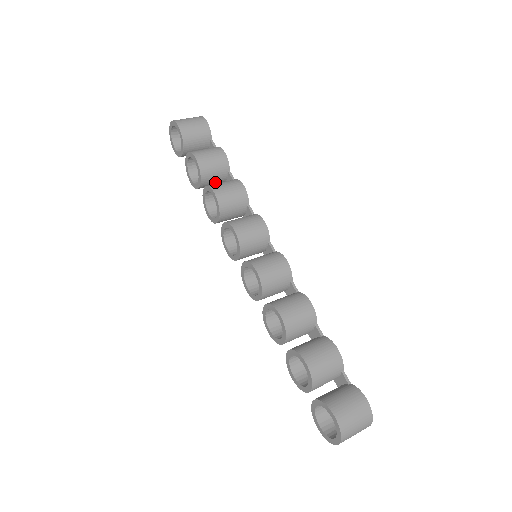
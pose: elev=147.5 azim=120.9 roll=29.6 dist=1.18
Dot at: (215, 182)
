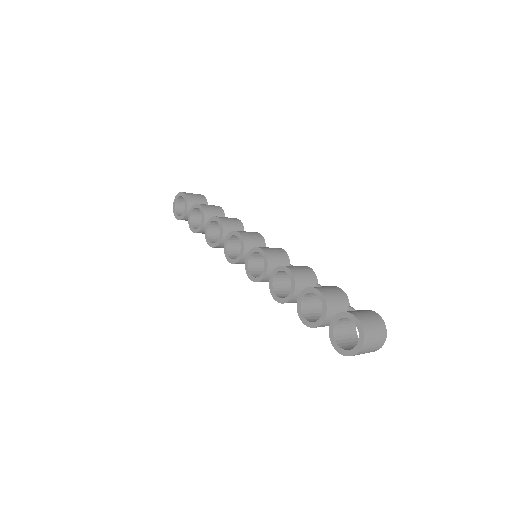
Dot at: occluded
